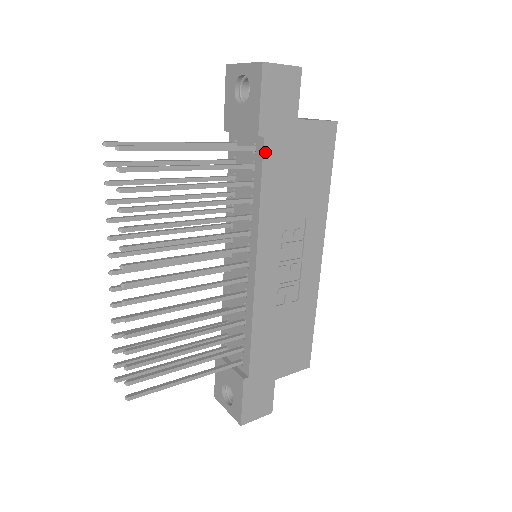
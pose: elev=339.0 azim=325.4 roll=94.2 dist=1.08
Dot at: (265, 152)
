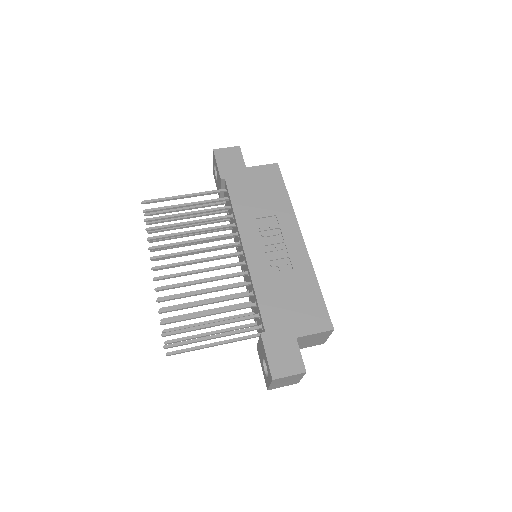
Dot at: (228, 186)
